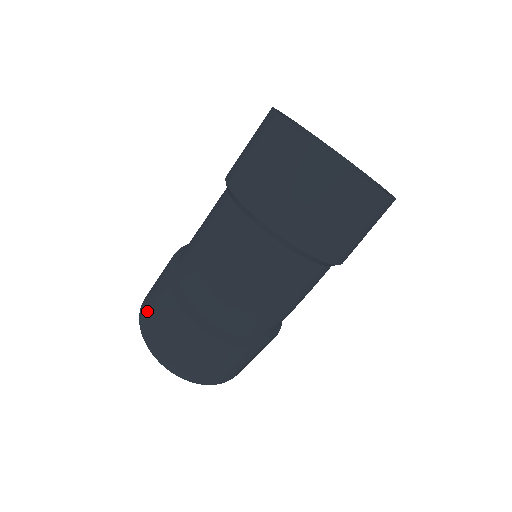
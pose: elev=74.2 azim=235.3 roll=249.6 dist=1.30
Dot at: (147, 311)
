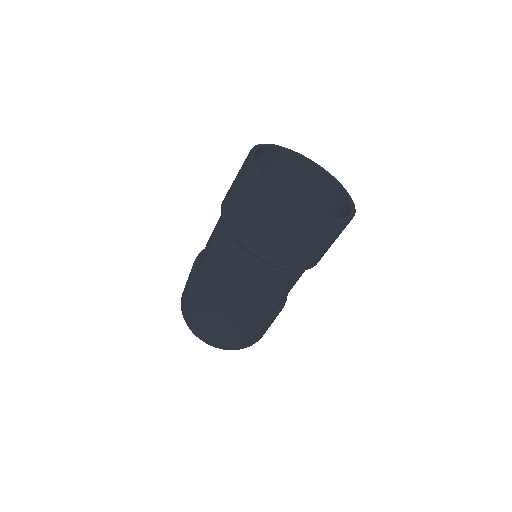
Dot at: occluded
